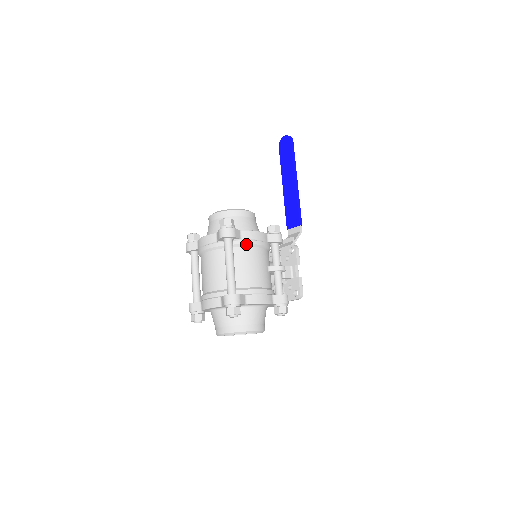
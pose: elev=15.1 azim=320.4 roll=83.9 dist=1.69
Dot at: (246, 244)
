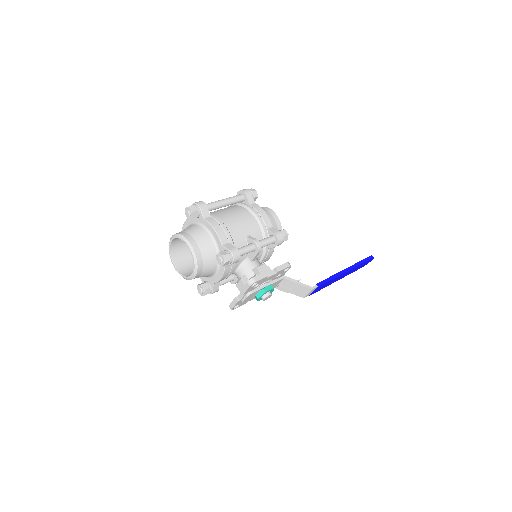
Dot at: (249, 208)
